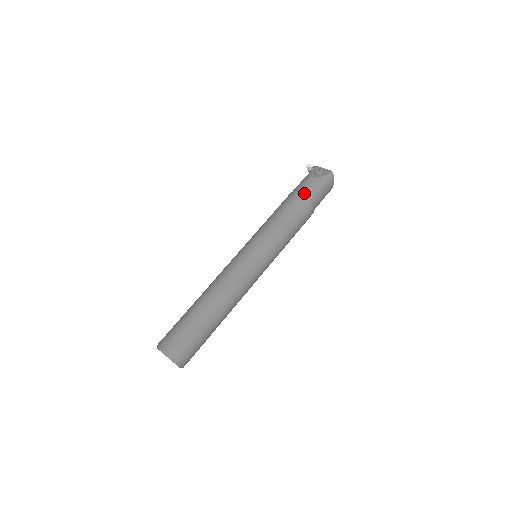
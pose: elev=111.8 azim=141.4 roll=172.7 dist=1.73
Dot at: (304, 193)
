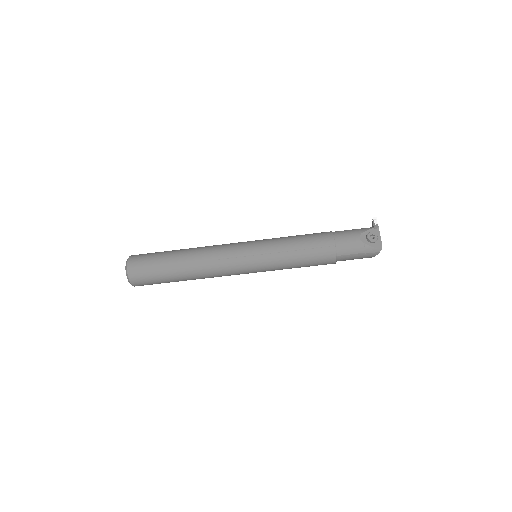
Dot at: (338, 246)
